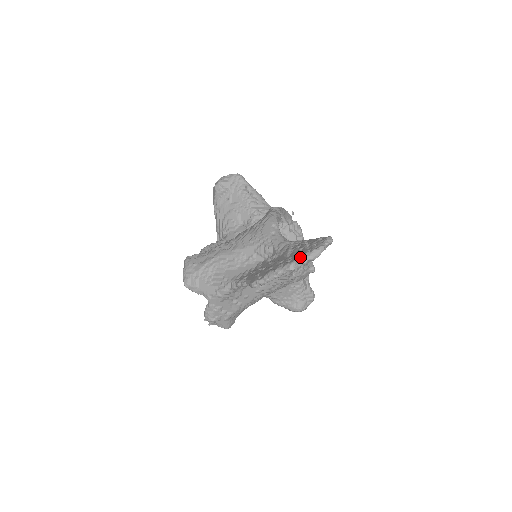
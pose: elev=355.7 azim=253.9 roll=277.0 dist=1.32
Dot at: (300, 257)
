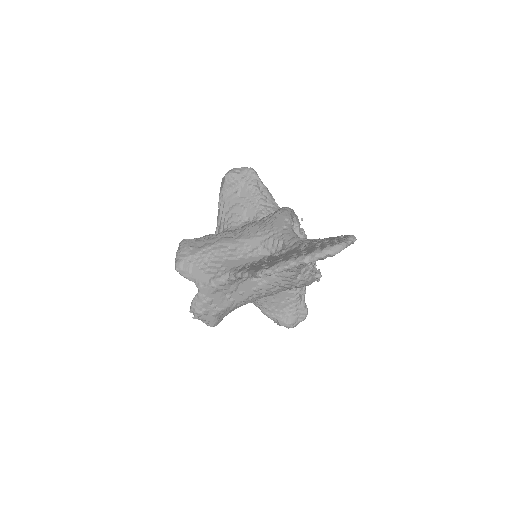
Dot at: (318, 250)
